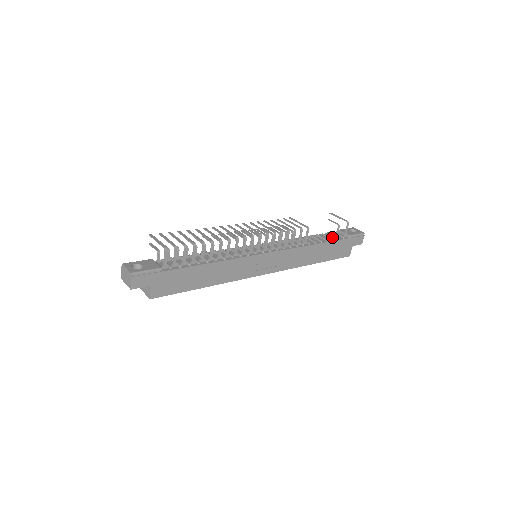
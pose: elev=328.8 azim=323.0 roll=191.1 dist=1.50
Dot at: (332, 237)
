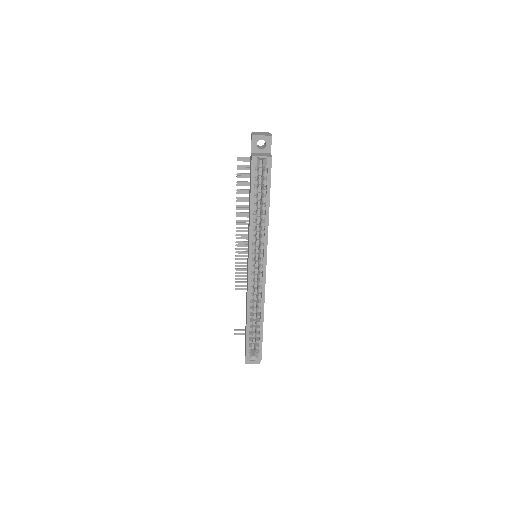
Dot at: occluded
